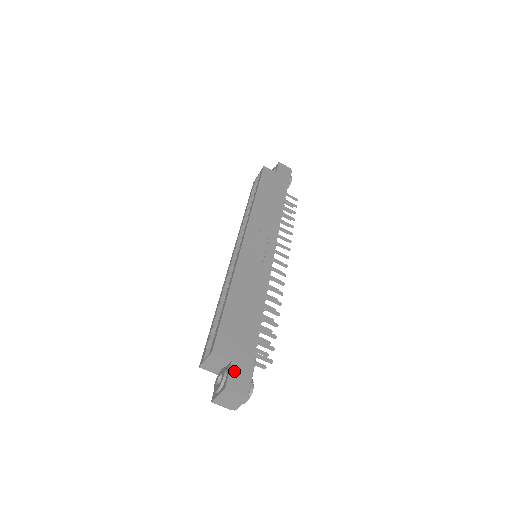
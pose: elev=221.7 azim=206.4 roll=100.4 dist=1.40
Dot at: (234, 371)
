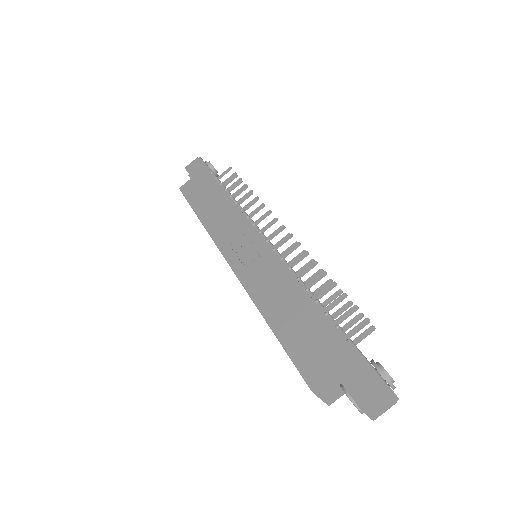
Dot at: (347, 381)
